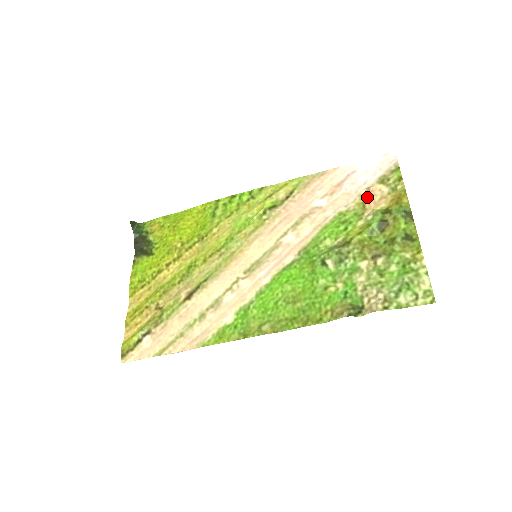
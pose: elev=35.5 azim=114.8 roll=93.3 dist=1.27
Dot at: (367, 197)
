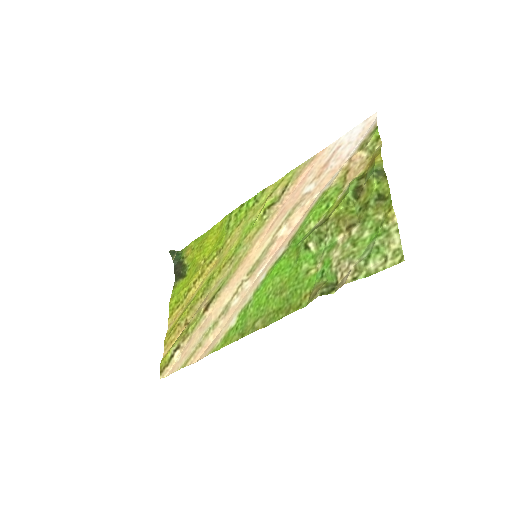
Dot at: (348, 168)
